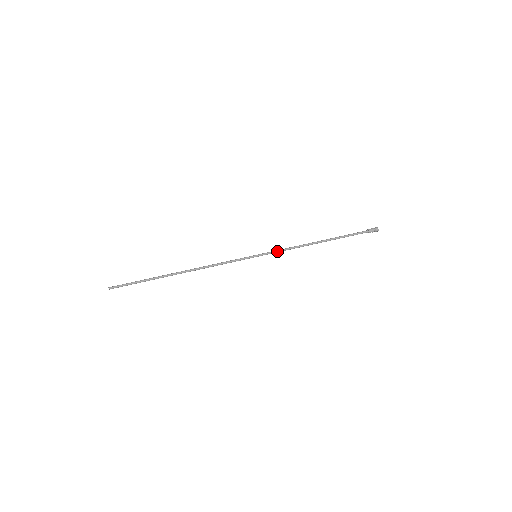
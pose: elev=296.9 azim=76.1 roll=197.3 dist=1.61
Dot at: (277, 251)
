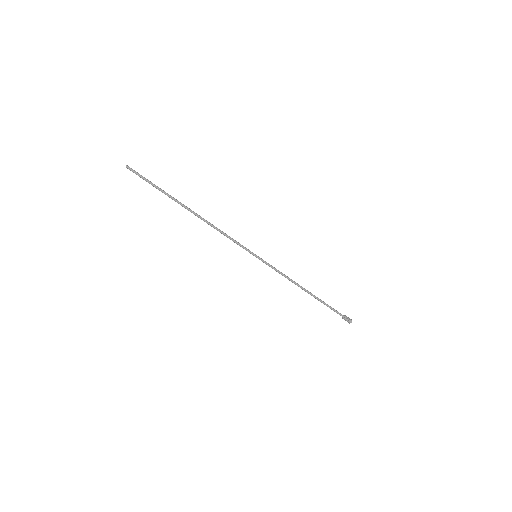
Dot at: occluded
